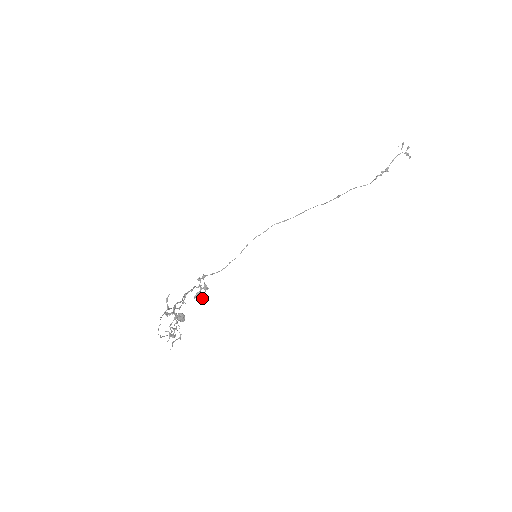
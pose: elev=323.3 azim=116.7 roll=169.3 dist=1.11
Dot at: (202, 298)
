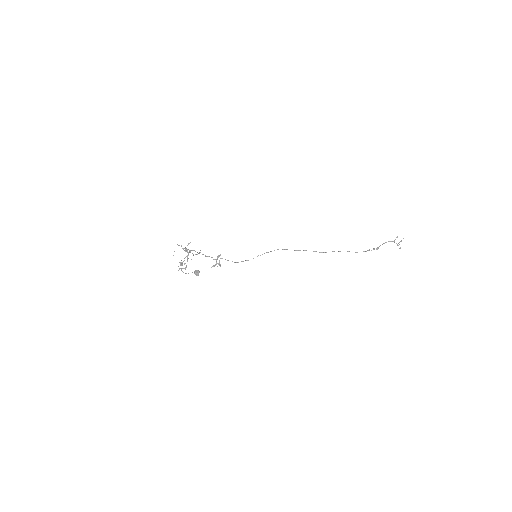
Dot at: occluded
